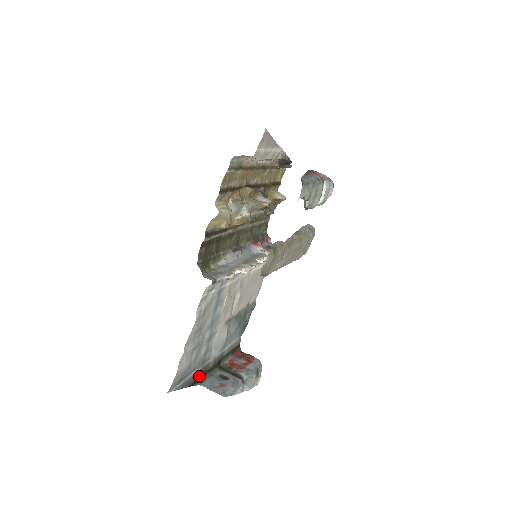
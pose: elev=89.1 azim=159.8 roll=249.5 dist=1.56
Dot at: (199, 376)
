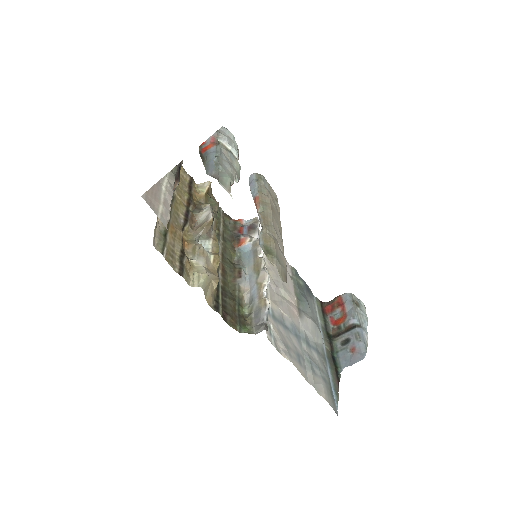
Dot at: (333, 367)
